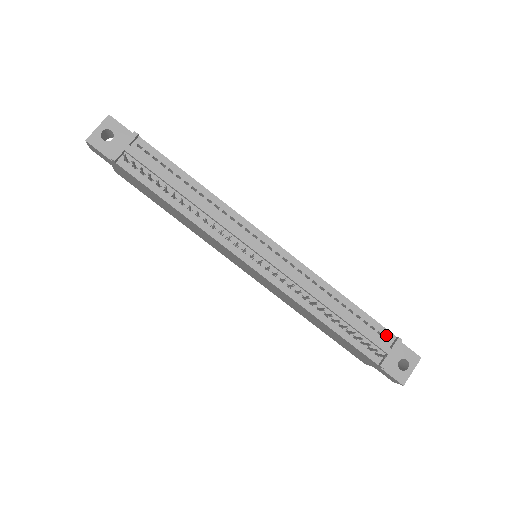
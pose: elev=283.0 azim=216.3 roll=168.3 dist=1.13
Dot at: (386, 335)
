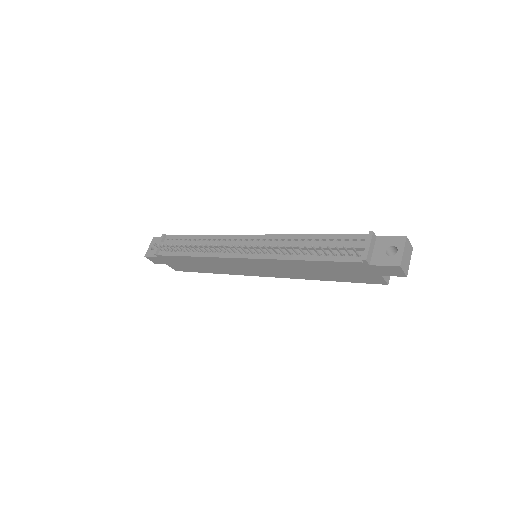
Dot at: (360, 238)
